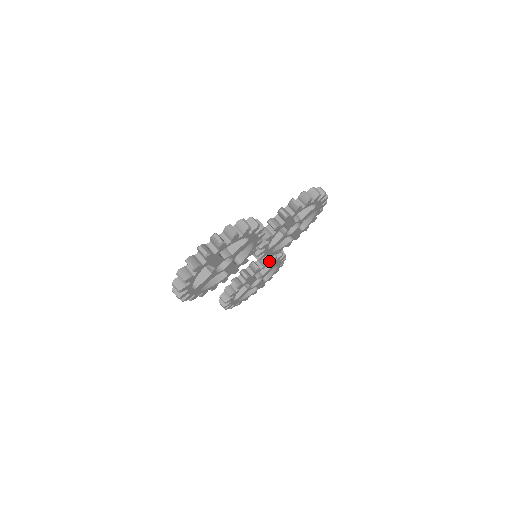
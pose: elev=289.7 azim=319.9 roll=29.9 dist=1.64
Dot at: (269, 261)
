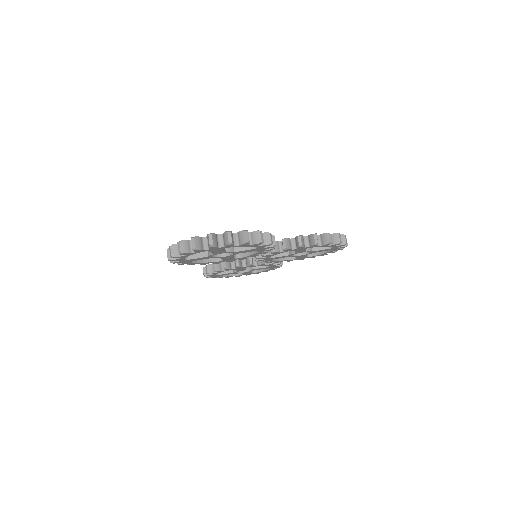
Dot at: (265, 263)
